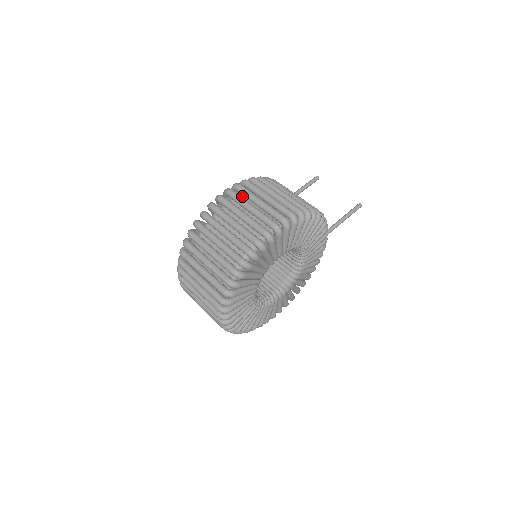
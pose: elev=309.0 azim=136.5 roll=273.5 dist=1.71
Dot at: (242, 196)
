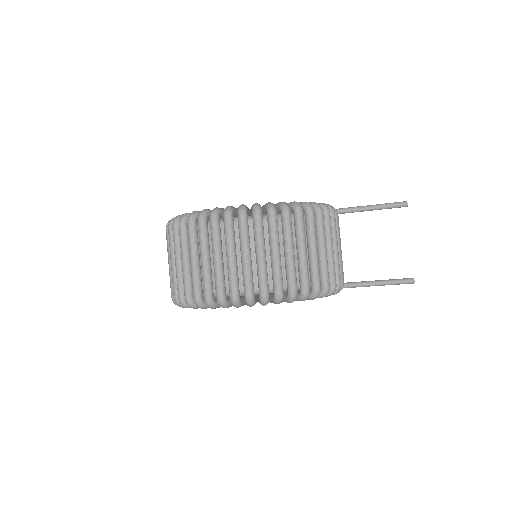
Dot at: occluded
